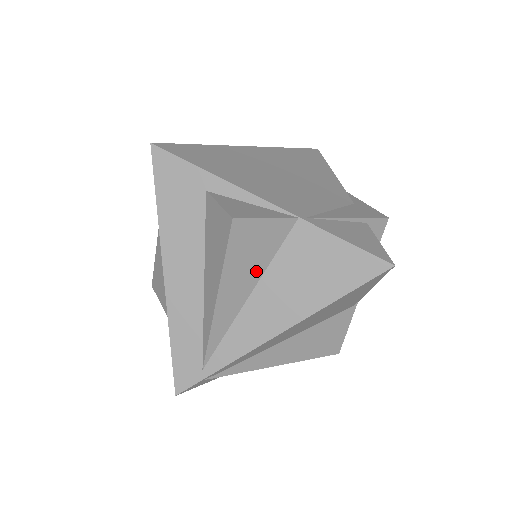
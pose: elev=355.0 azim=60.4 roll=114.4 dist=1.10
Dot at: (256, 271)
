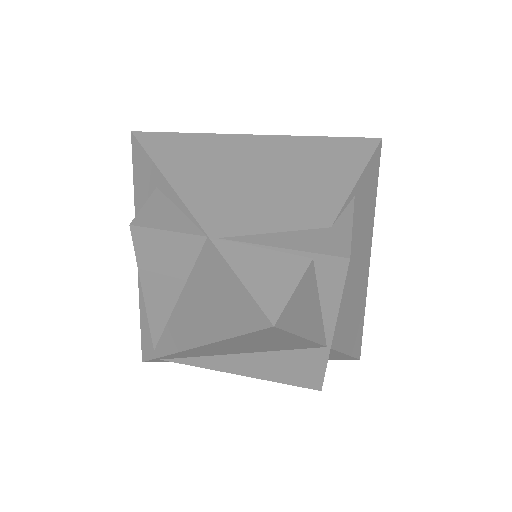
Dot at: (176, 279)
